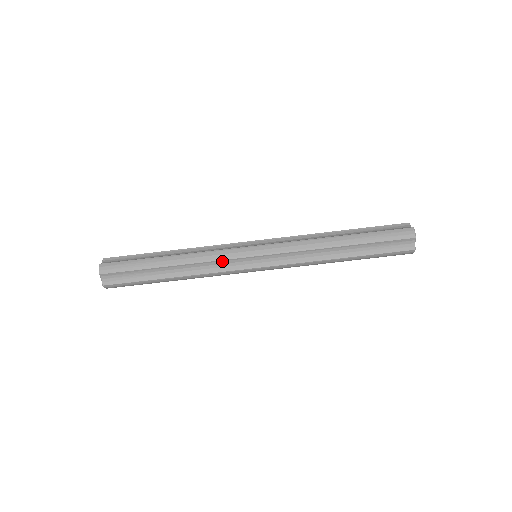
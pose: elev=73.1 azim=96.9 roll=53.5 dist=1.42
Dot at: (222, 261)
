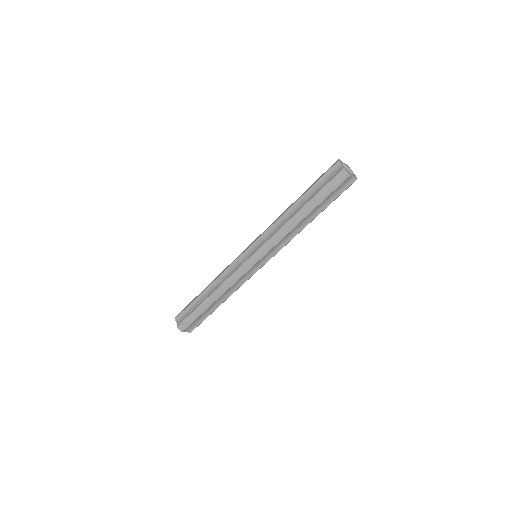
Dot at: (240, 279)
